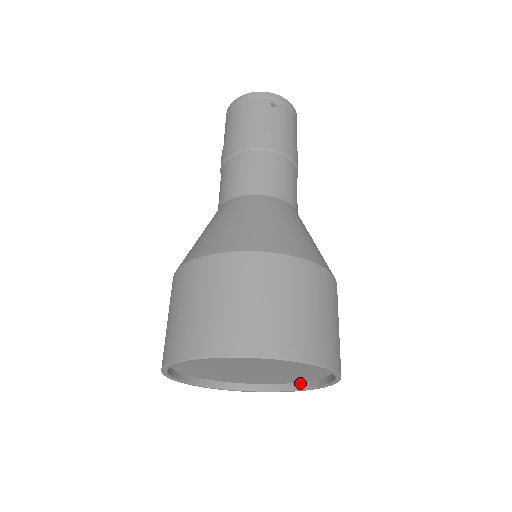
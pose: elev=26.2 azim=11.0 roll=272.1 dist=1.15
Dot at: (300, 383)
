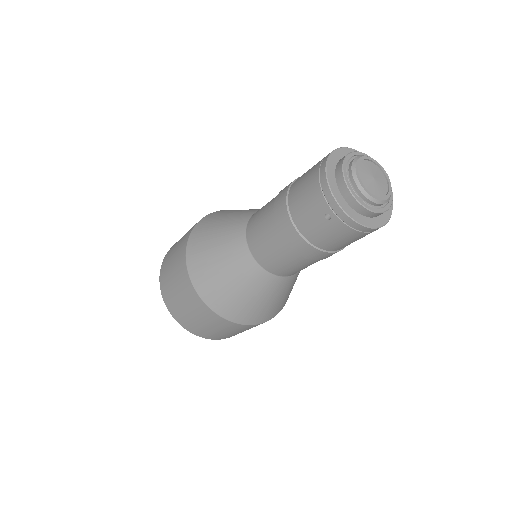
Dot at: occluded
